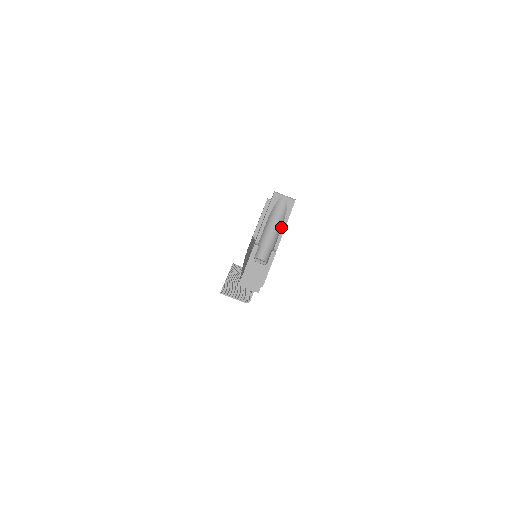
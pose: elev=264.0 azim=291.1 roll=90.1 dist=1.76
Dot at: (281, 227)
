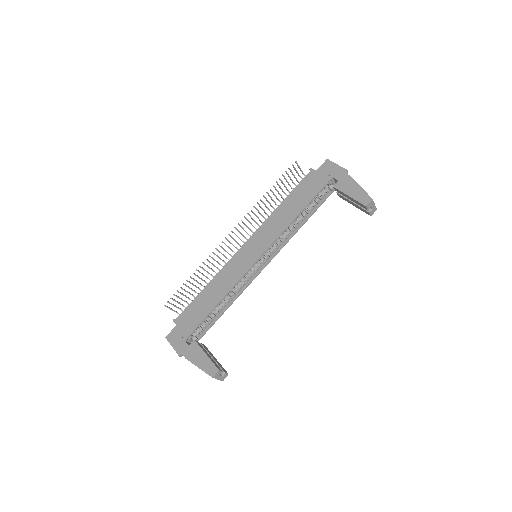
Dot at: occluded
